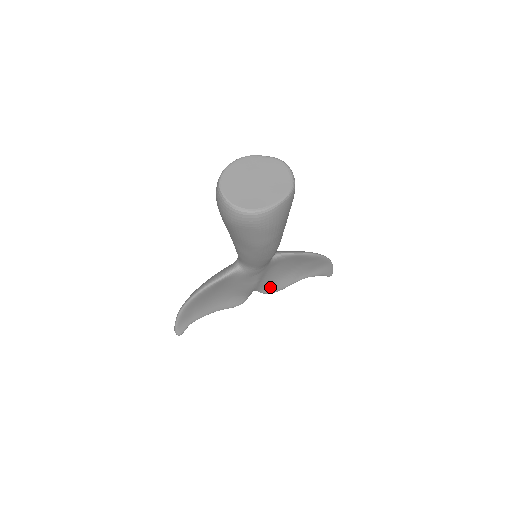
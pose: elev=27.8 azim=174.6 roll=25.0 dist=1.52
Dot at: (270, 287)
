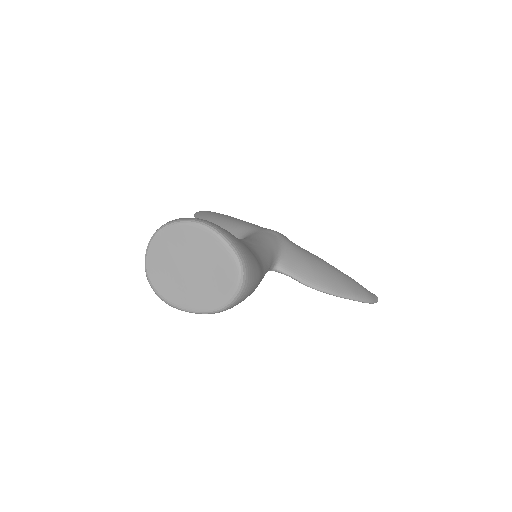
Dot at: occluded
